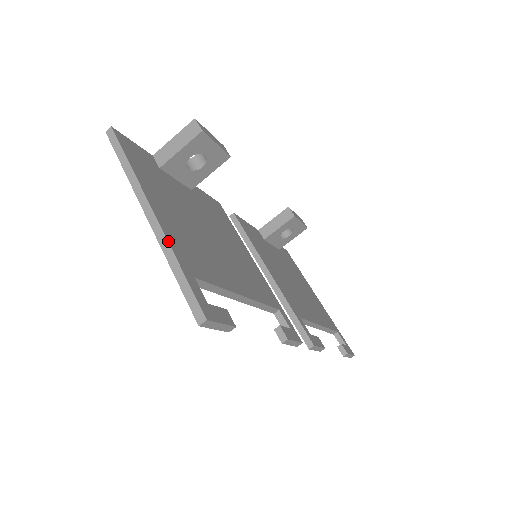
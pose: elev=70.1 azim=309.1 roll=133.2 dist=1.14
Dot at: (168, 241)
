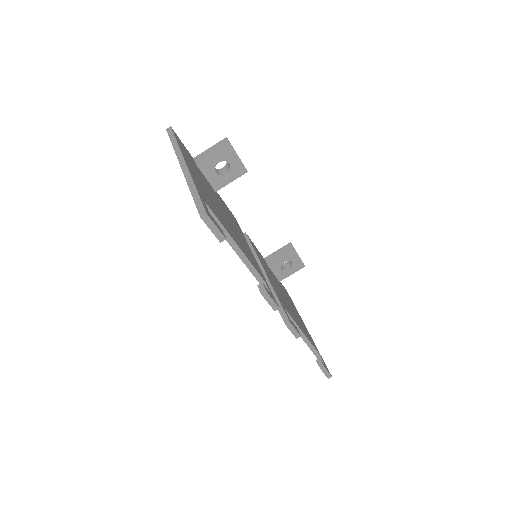
Dot at: (192, 178)
